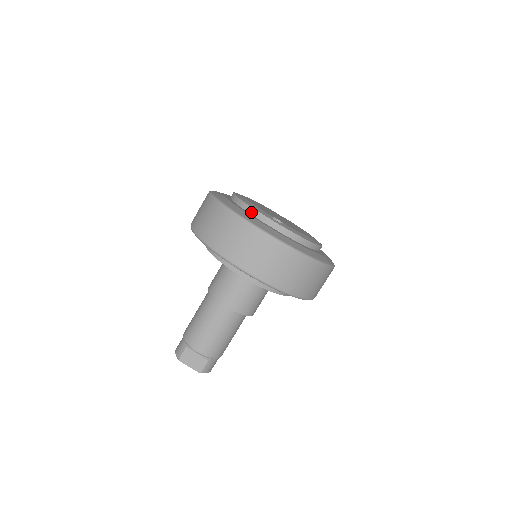
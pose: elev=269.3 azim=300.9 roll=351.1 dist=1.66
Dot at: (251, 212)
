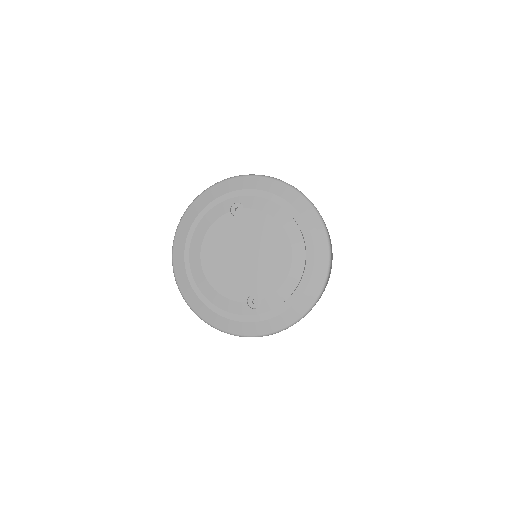
Dot at: (230, 312)
